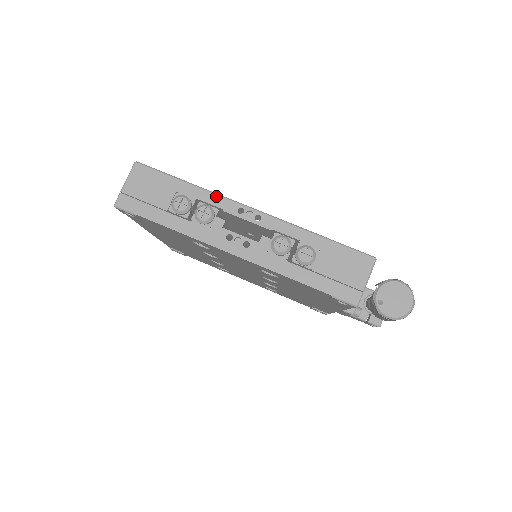
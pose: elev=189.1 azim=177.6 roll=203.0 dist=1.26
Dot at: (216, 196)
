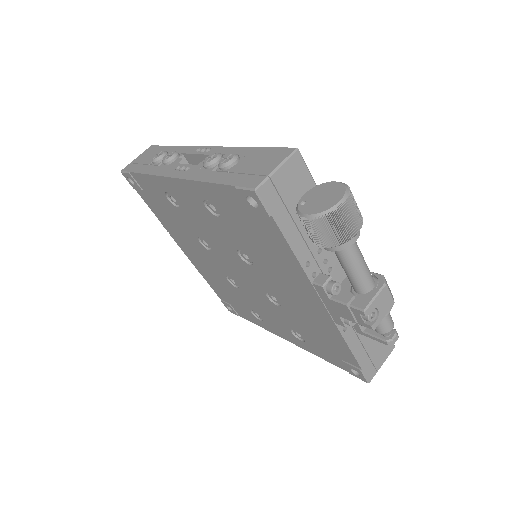
Dot at: (187, 147)
